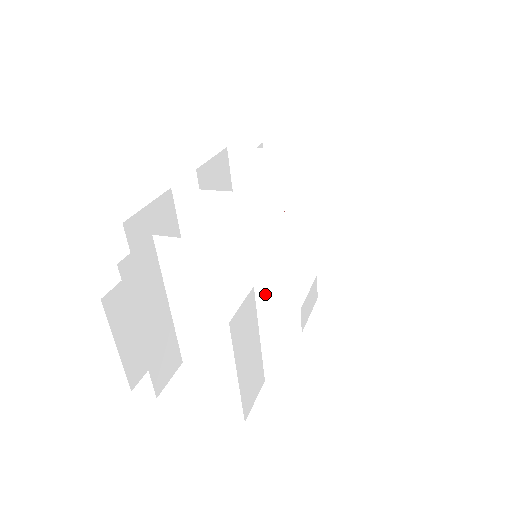
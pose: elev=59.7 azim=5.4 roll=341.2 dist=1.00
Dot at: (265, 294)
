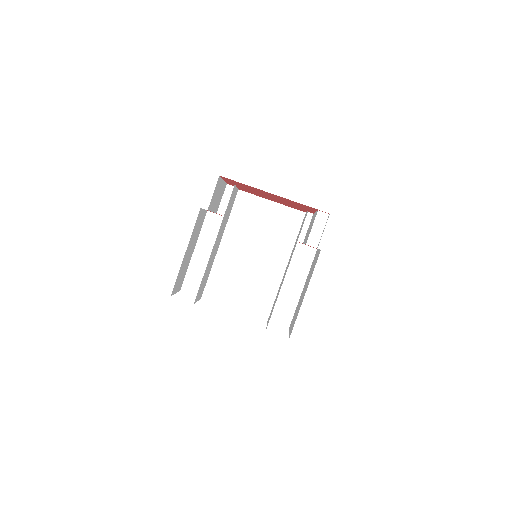
Dot at: (301, 249)
